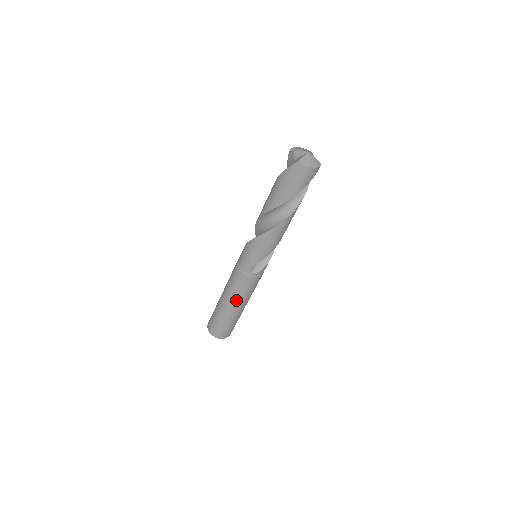
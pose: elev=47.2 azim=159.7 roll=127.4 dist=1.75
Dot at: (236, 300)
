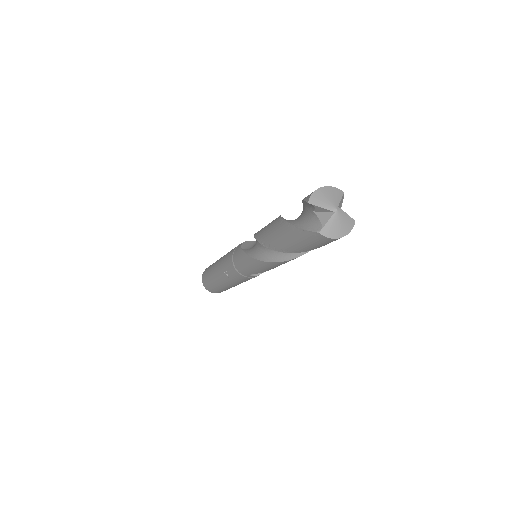
Dot at: (233, 284)
